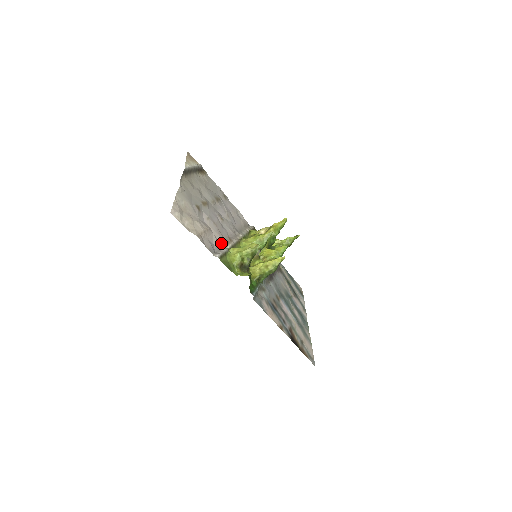
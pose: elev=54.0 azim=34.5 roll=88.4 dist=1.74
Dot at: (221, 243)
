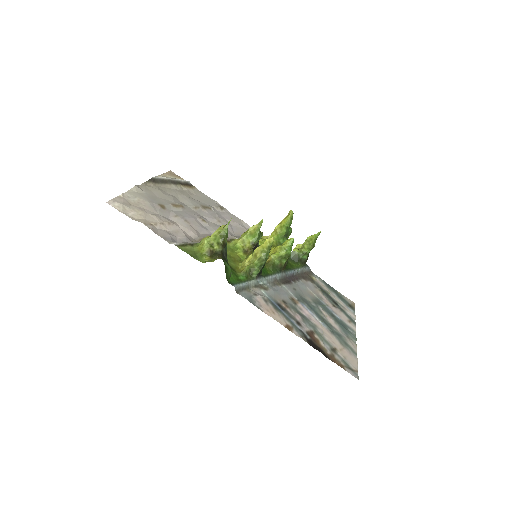
Dot at: (193, 239)
